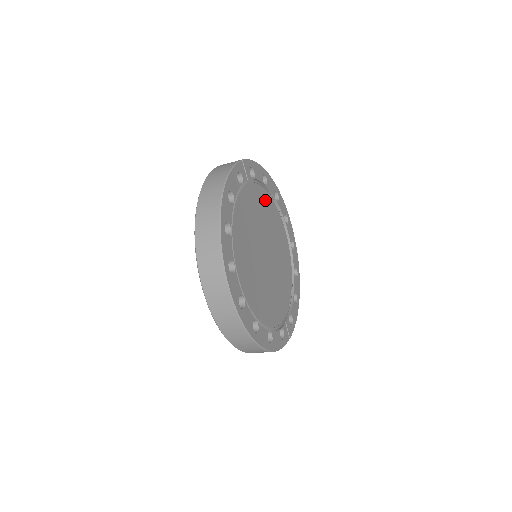
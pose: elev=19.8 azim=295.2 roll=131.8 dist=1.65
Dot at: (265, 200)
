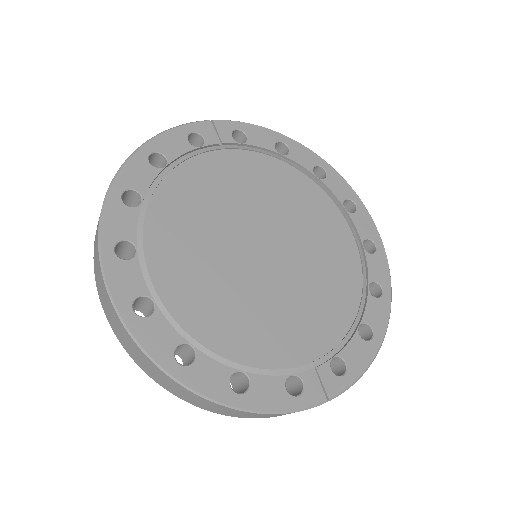
Dot at: (281, 175)
